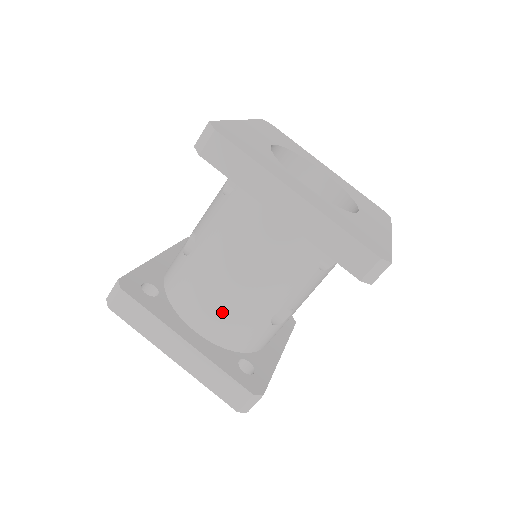
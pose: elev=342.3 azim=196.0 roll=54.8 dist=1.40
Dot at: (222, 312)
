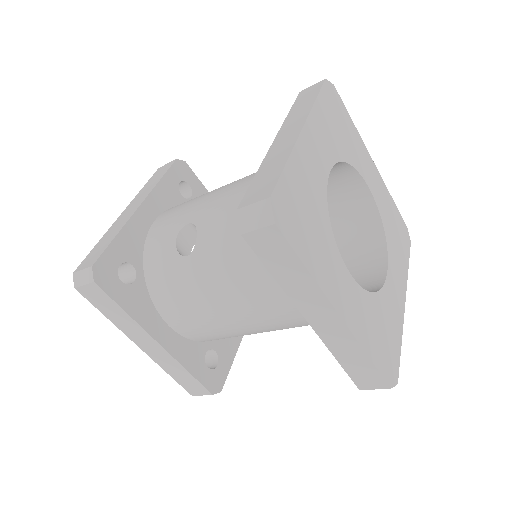
Dot at: (204, 326)
